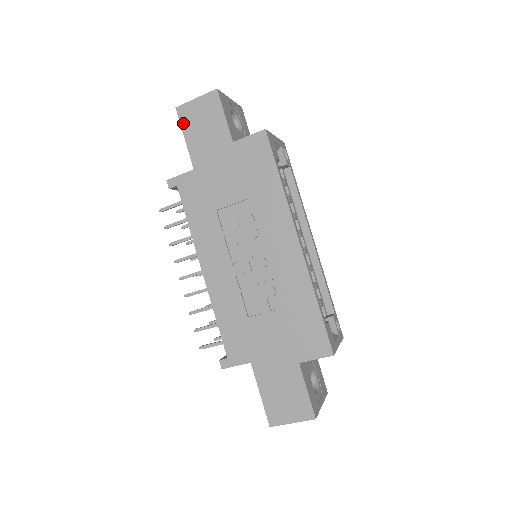
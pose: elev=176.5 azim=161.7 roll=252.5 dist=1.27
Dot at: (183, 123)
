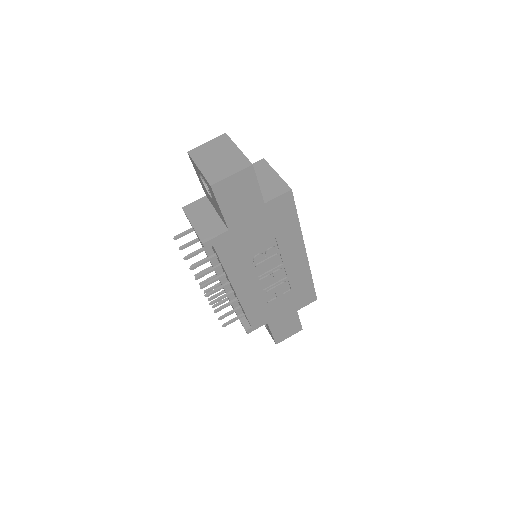
Dot at: (219, 198)
